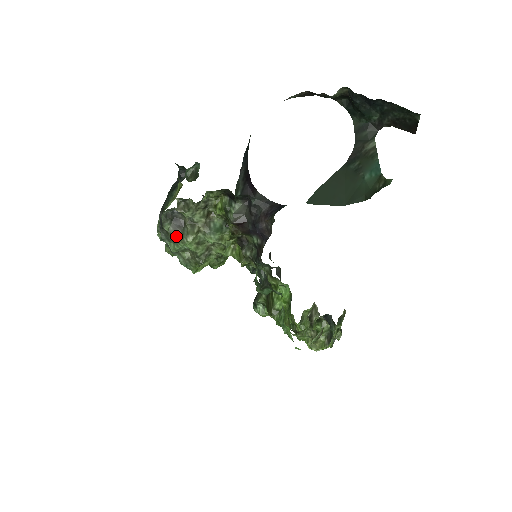
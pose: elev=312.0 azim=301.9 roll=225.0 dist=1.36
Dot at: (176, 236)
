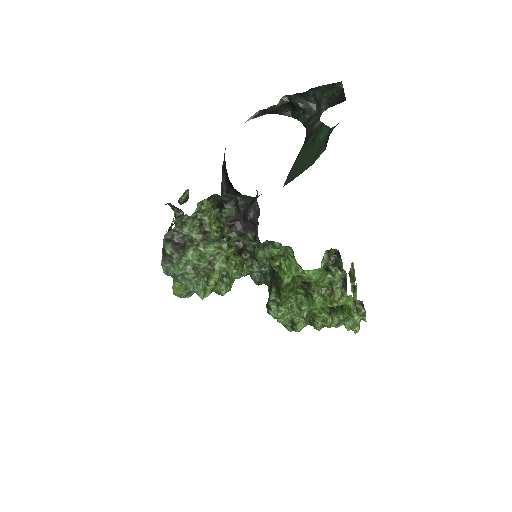
Dot at: (179, 256)
